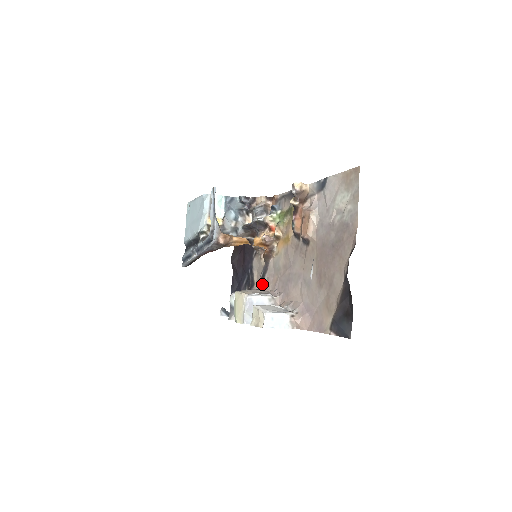
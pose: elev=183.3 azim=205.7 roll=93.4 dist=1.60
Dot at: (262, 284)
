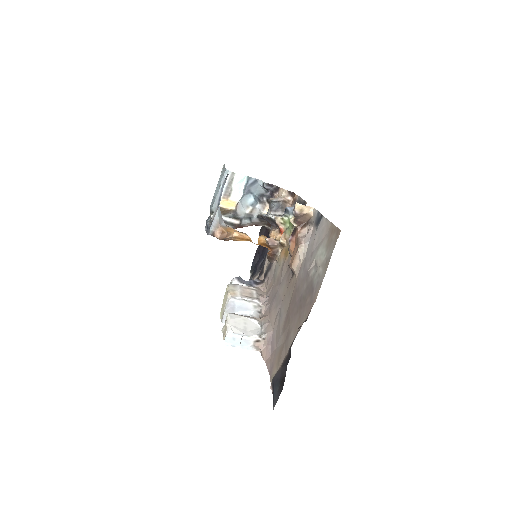
Dot at: (264, 280)
